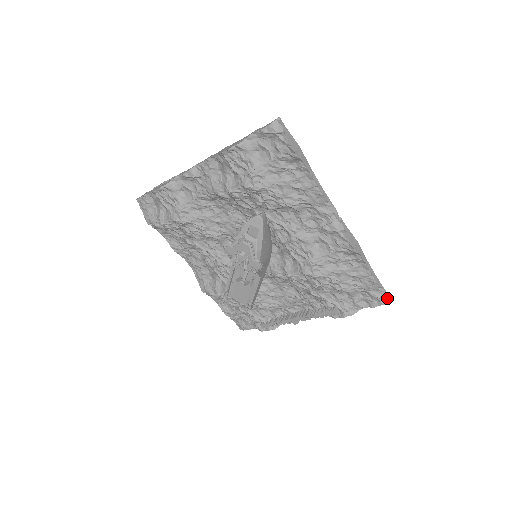
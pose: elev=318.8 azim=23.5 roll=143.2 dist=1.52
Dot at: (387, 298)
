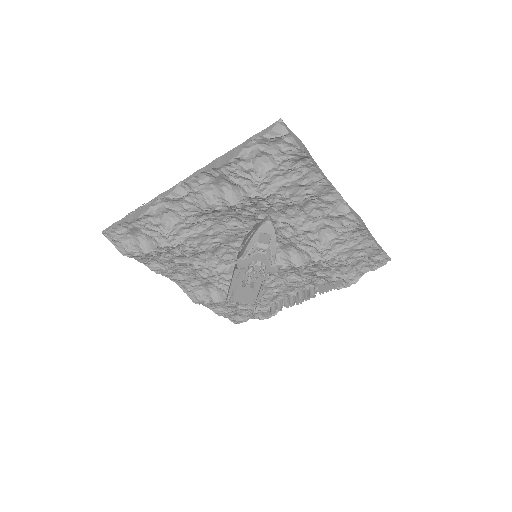
Dot at: (387, 258)
